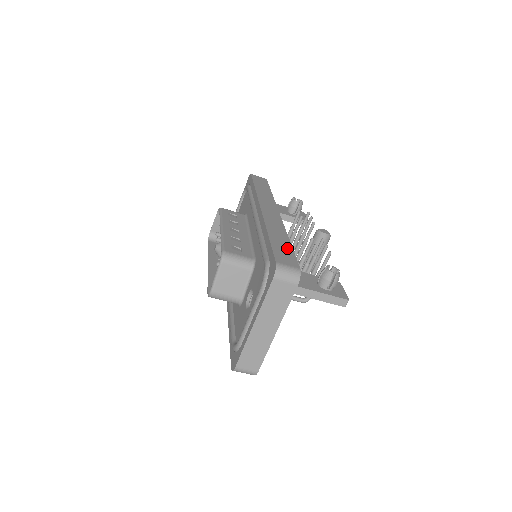
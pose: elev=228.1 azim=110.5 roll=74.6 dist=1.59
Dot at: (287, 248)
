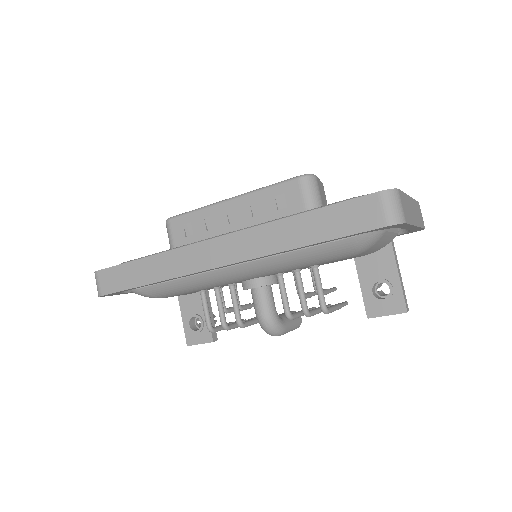
Dot at: occluded
